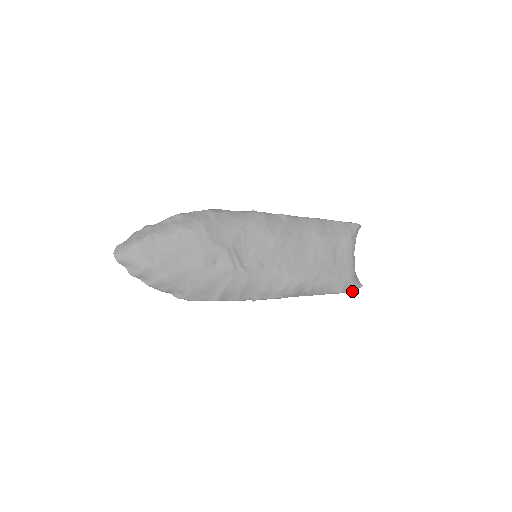
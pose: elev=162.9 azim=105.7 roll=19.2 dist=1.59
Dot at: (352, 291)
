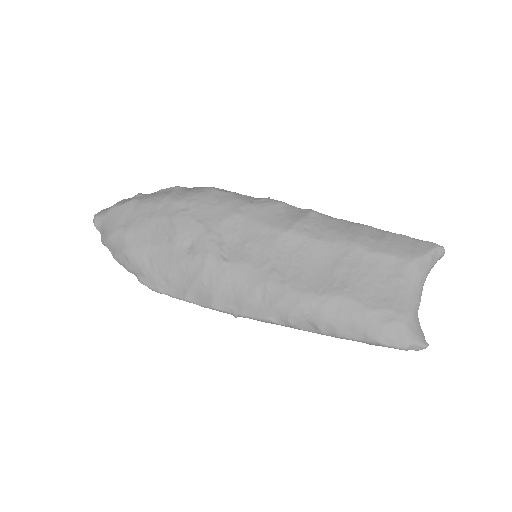
Dot at: (404, 349)
